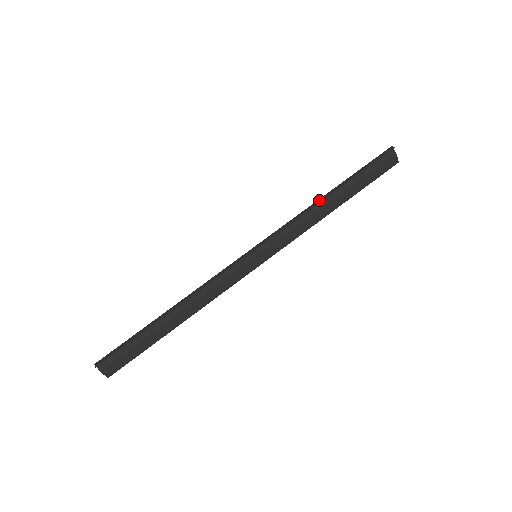
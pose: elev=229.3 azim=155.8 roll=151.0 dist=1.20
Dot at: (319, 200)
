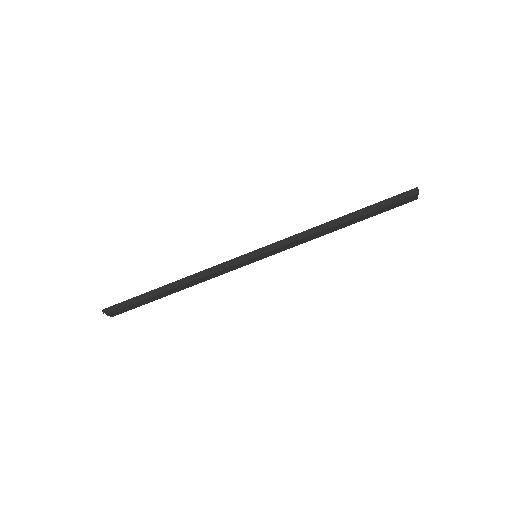
Dot at: (328, 223)
